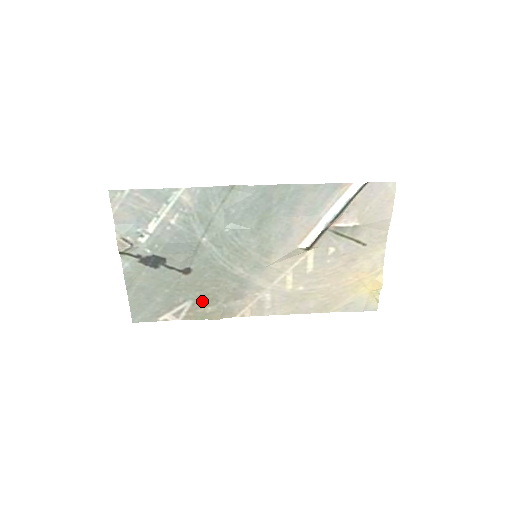
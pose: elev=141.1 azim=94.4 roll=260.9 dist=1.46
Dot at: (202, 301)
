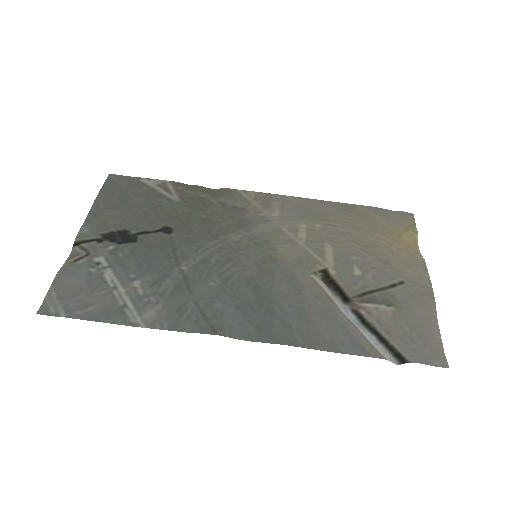
Dot at: (192, 201)
